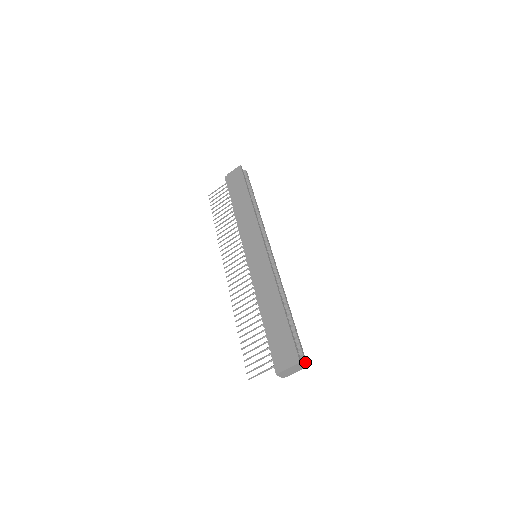
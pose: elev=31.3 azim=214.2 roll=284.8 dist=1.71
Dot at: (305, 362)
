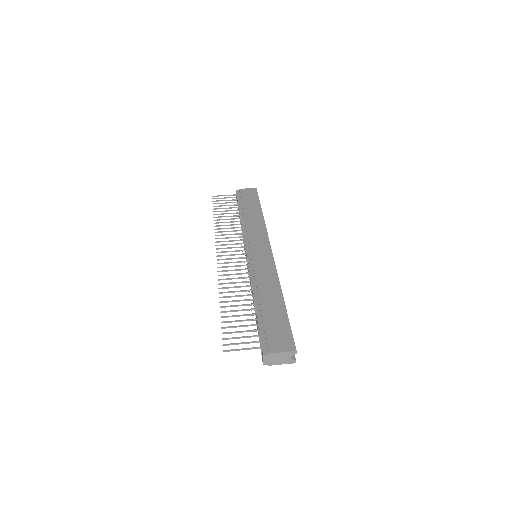
Dot at: occluded
